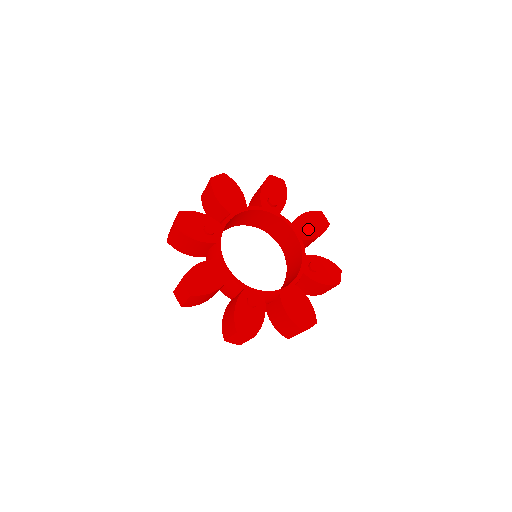
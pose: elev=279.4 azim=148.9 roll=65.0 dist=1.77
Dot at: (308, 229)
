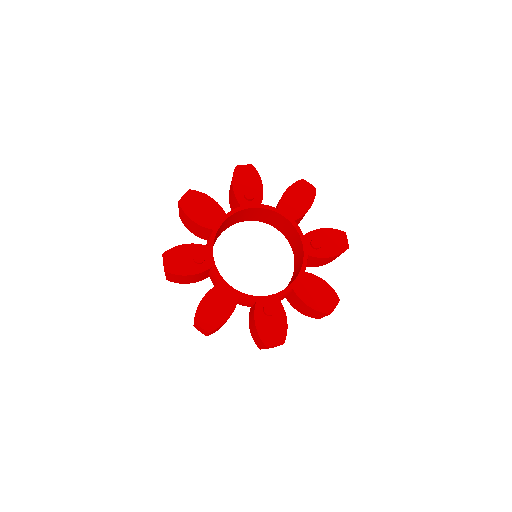
Dot at: (296, 206)
